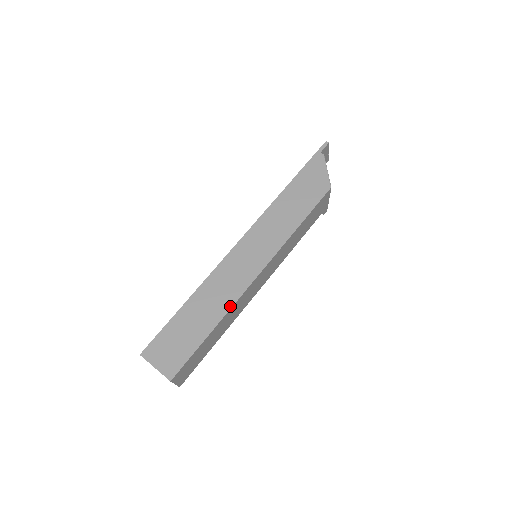
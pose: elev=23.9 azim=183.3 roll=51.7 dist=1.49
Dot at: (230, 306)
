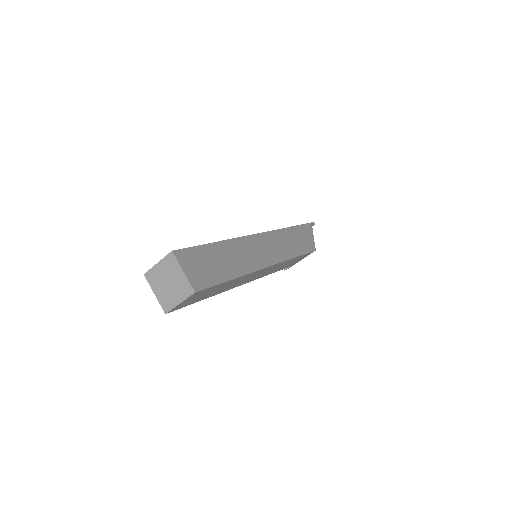
Dot at: (249, 271)
